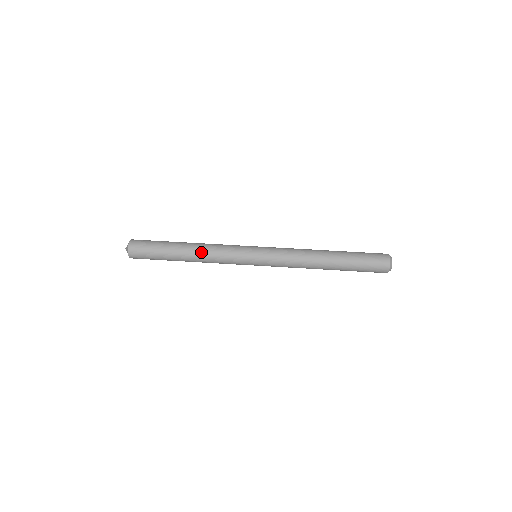
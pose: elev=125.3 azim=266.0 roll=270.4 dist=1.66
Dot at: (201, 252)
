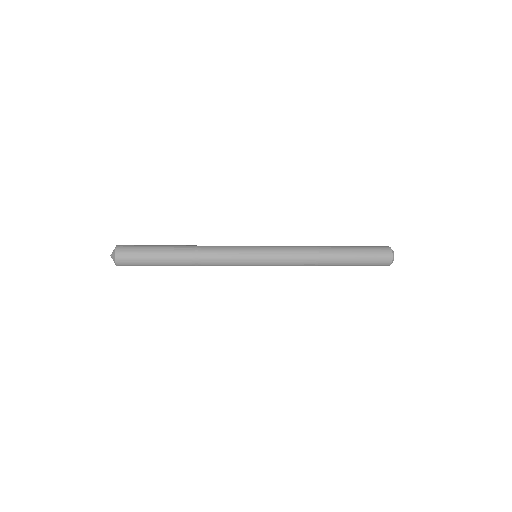
Dot at: (198, 250)
